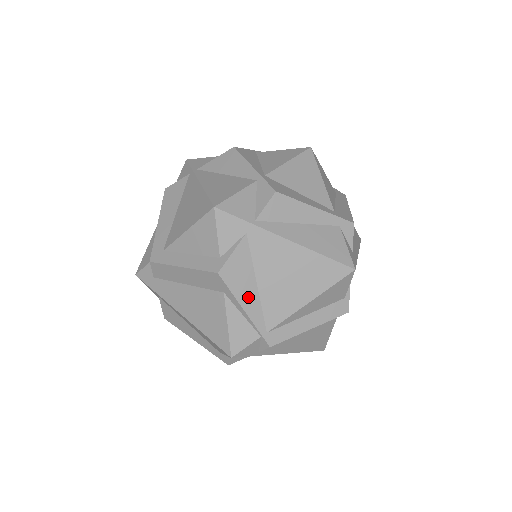
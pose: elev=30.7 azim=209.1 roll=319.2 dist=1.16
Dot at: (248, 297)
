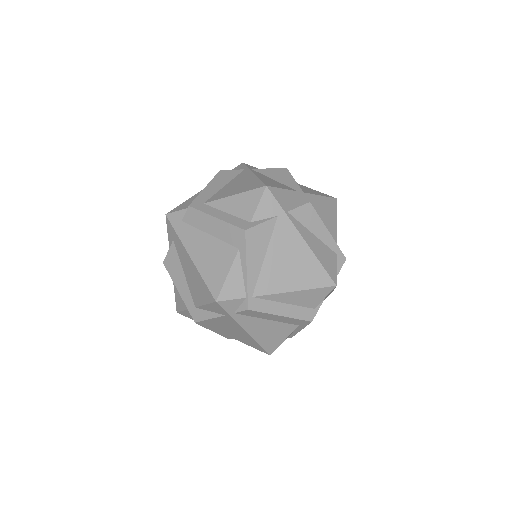
Dot at: (254, 261)
